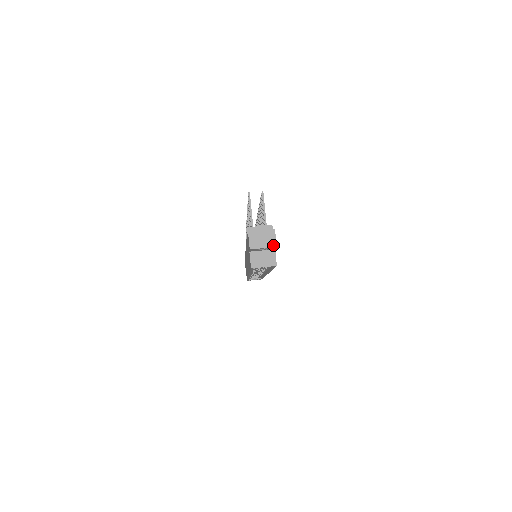
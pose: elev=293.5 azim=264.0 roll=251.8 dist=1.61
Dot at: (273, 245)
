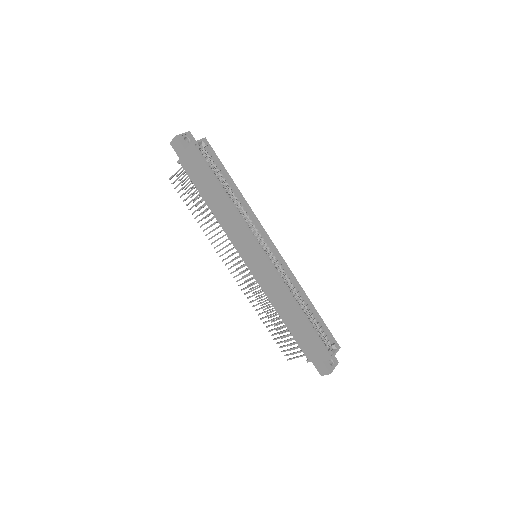
Dot at: (187, 133)
